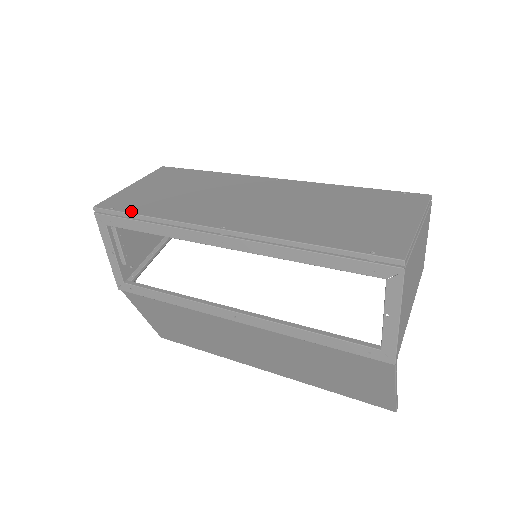
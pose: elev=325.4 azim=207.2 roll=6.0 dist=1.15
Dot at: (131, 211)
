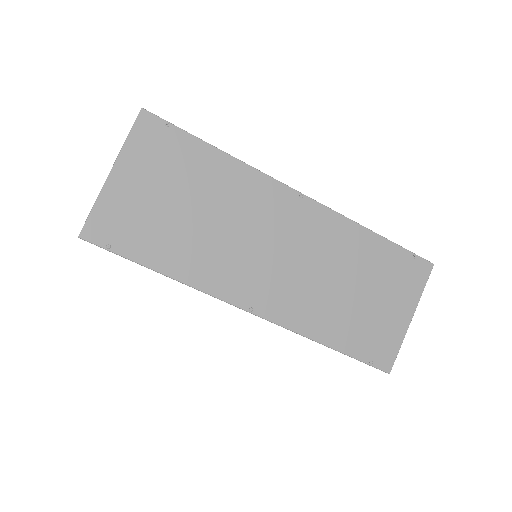
Dot at: (138, 258)
